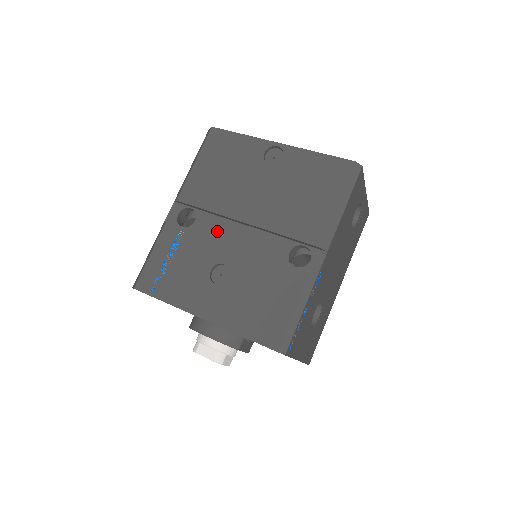
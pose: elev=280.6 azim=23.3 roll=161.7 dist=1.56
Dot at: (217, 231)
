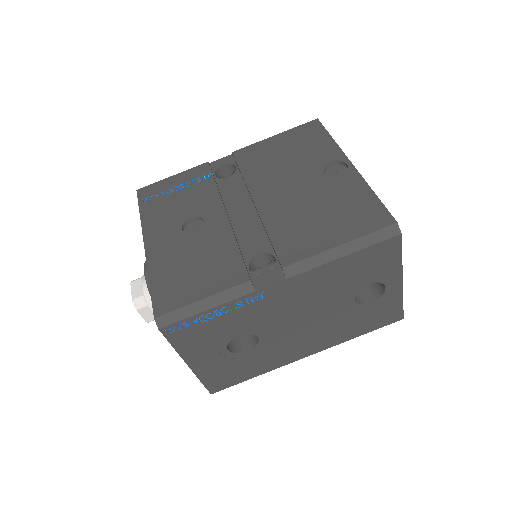
Dot at: (232, 196)
